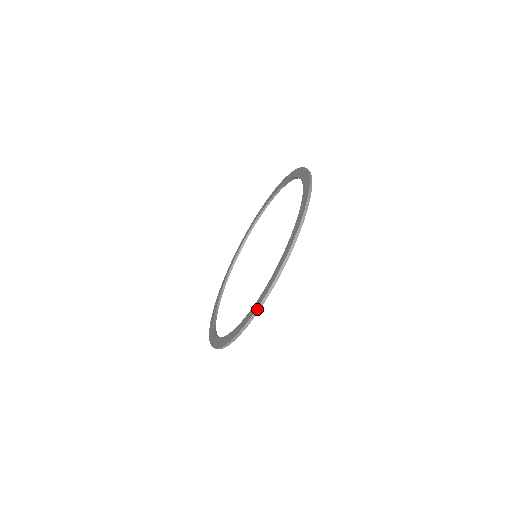
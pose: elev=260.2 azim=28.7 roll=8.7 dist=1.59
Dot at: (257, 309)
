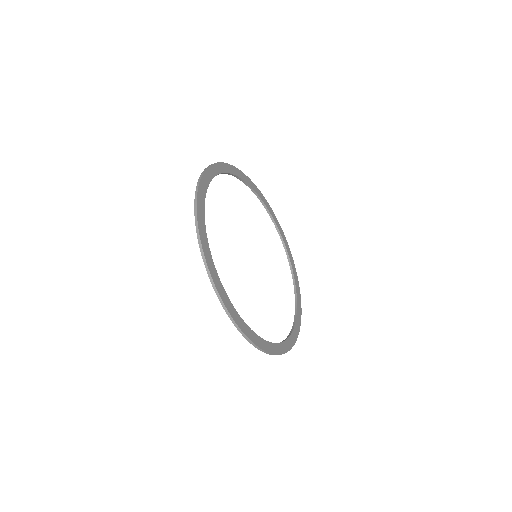
Dot at: (243, 335)
